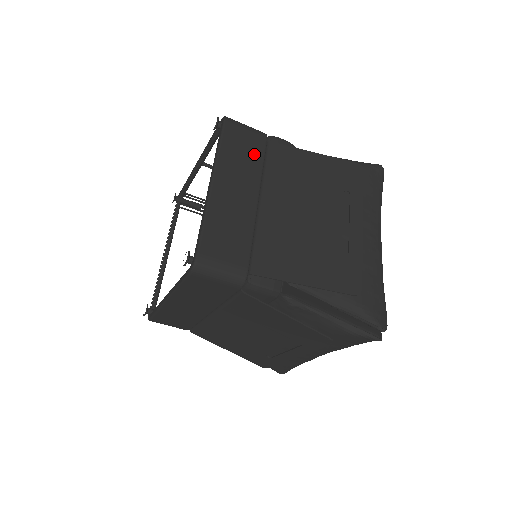
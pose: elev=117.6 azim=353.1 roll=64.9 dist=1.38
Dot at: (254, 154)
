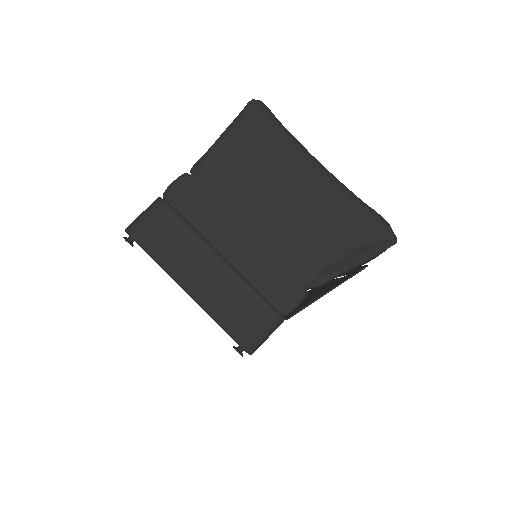
Dot at: (176, 230)
